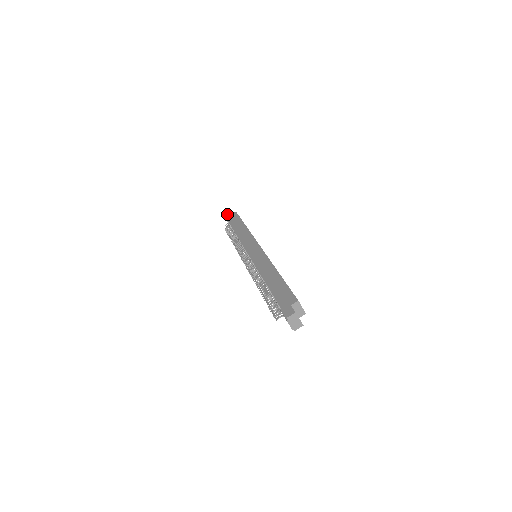
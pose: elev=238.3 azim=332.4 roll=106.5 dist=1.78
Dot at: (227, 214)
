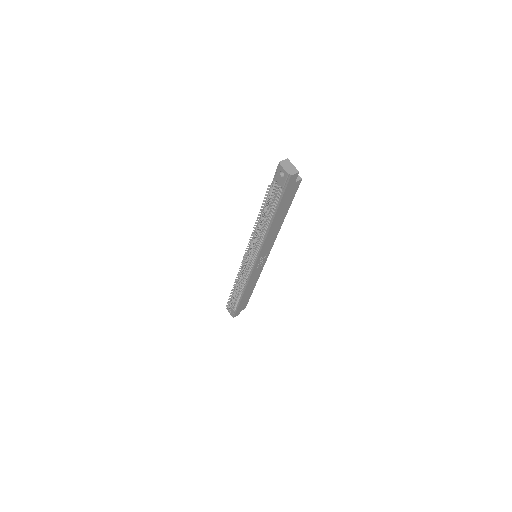
Dot at: occluded
